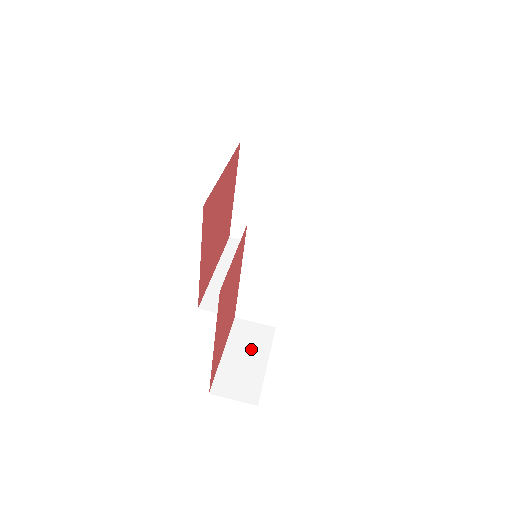
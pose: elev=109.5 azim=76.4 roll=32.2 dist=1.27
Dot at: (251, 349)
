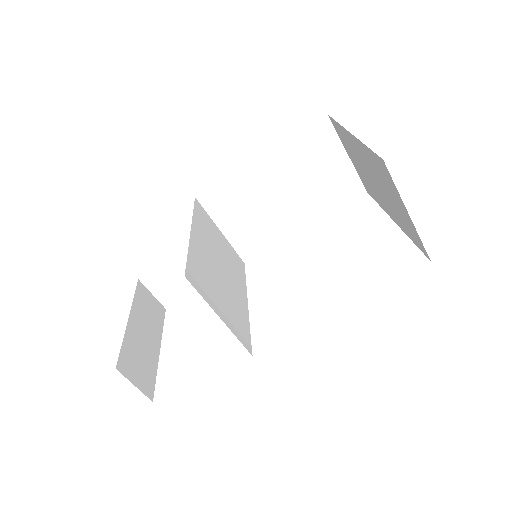
Dot at: occluded
